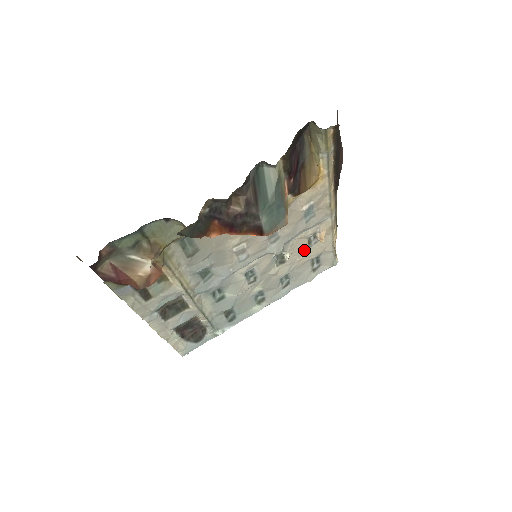
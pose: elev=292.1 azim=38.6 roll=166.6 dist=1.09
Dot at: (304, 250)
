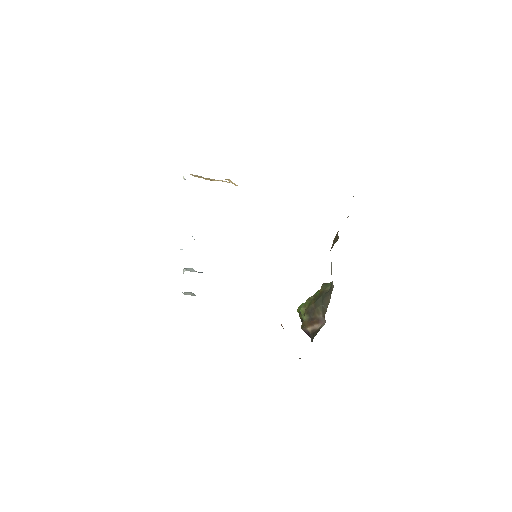
Dot at: occluded
